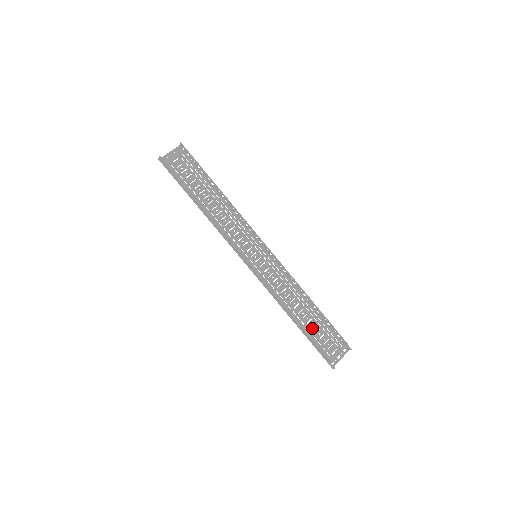
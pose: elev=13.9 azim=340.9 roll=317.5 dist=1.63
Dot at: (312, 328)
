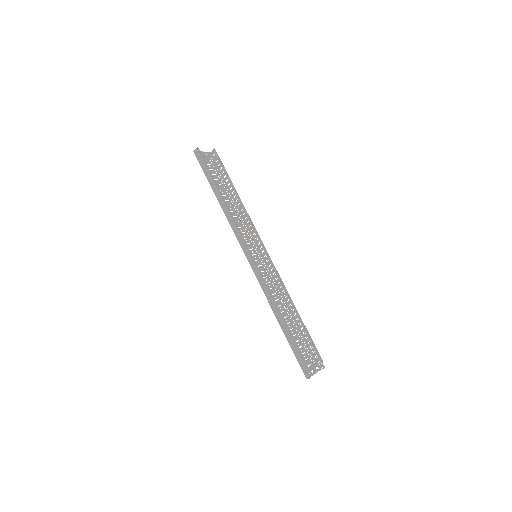
Dot at: (293, 336)
